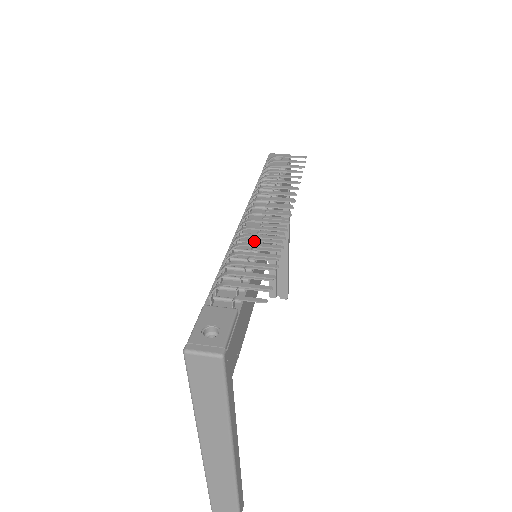
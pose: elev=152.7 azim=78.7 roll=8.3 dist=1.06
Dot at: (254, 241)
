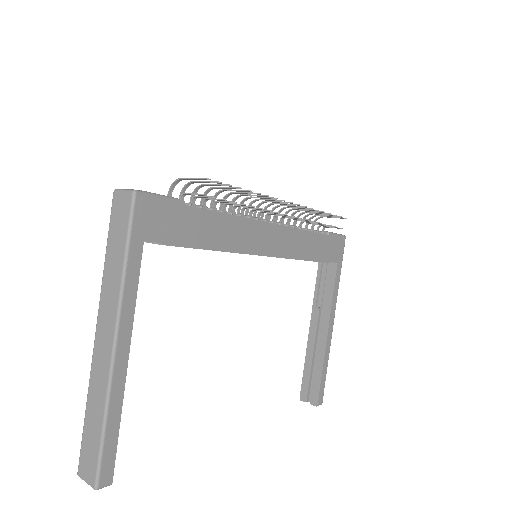
Dot at: (242, 208)
